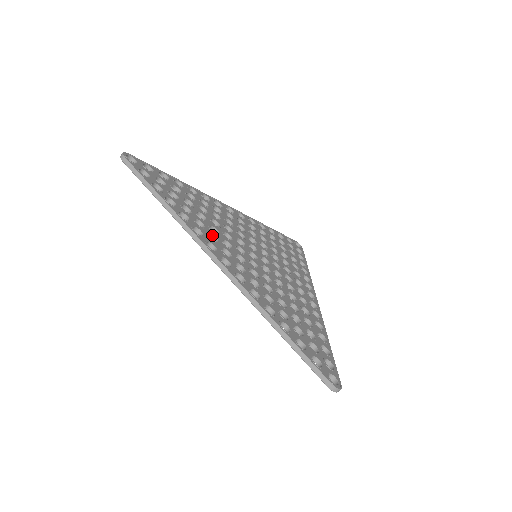
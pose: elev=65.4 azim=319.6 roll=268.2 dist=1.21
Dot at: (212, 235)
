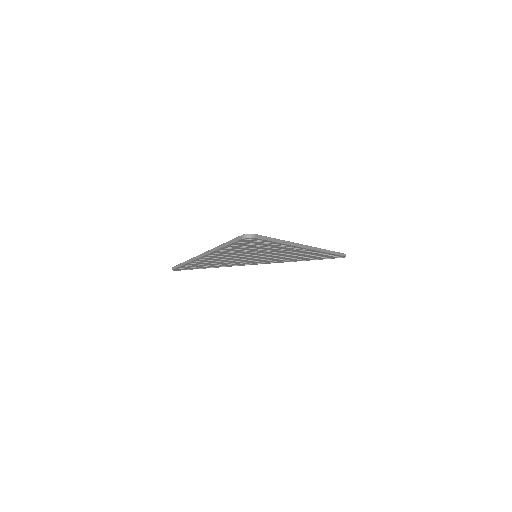
Dot at: occluded
